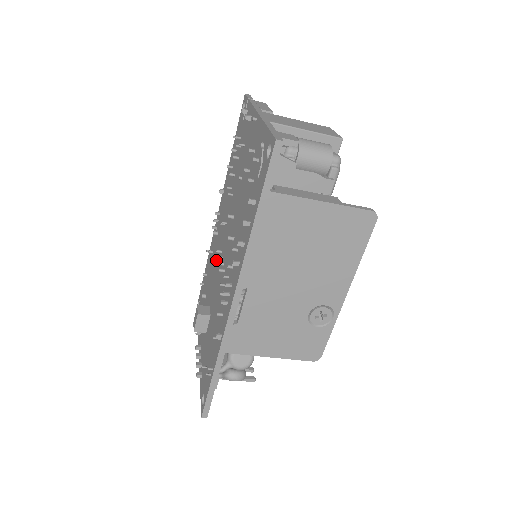
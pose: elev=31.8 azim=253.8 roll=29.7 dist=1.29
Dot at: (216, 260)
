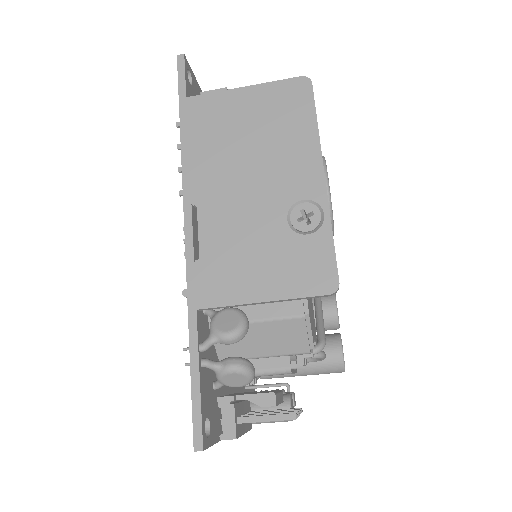
Dot at: occluded
